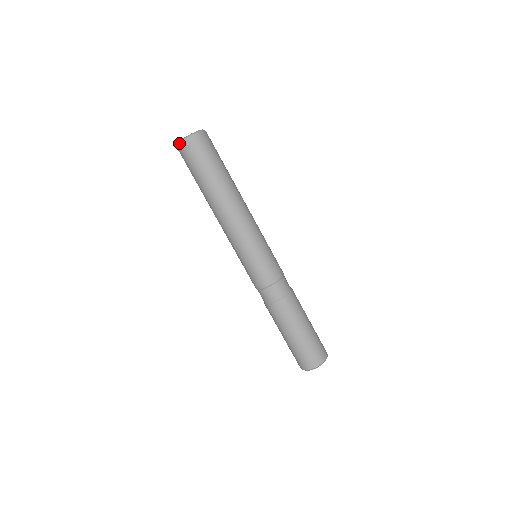
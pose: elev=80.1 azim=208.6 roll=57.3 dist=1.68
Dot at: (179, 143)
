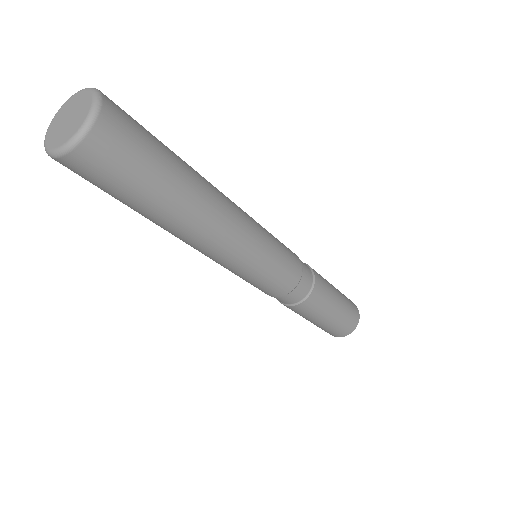
Dot at: (46, 152)
